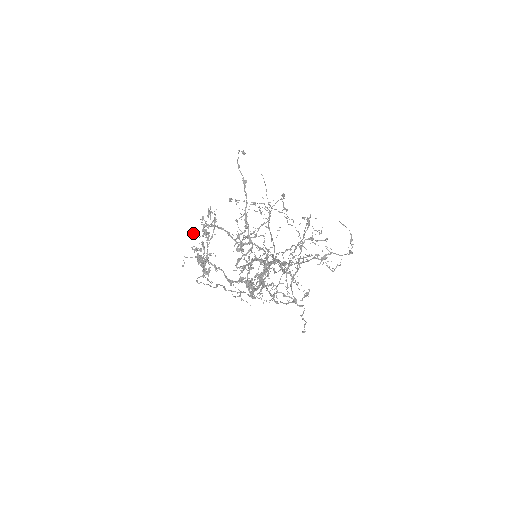
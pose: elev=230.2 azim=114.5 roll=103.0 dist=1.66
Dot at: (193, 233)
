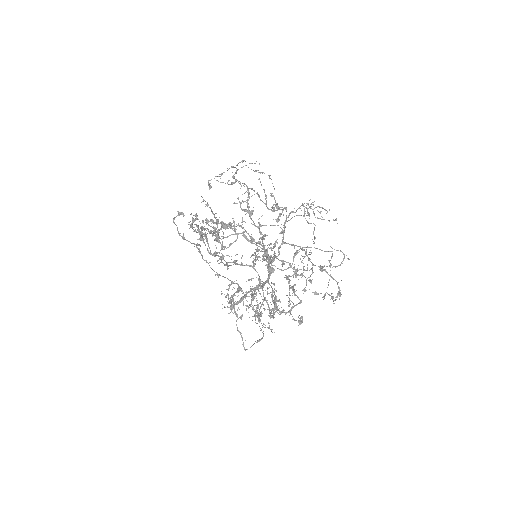
Dot at: occluded
